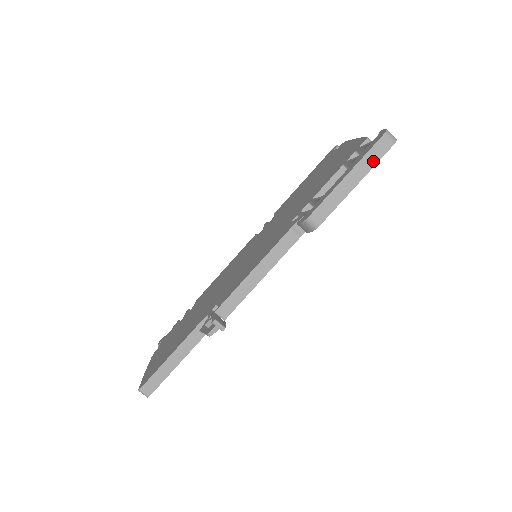
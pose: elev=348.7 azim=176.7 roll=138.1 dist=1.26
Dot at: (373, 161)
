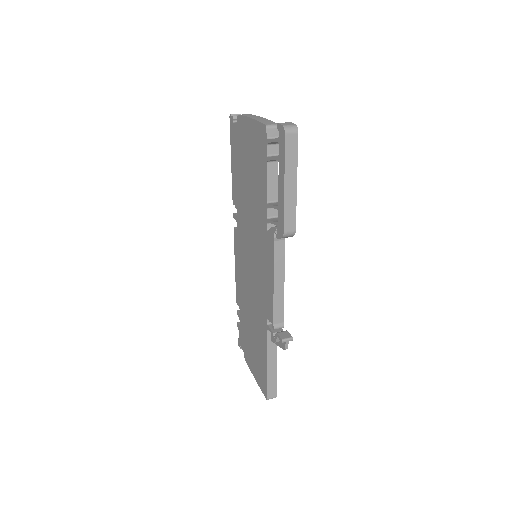
Dot at: (294, 158)
